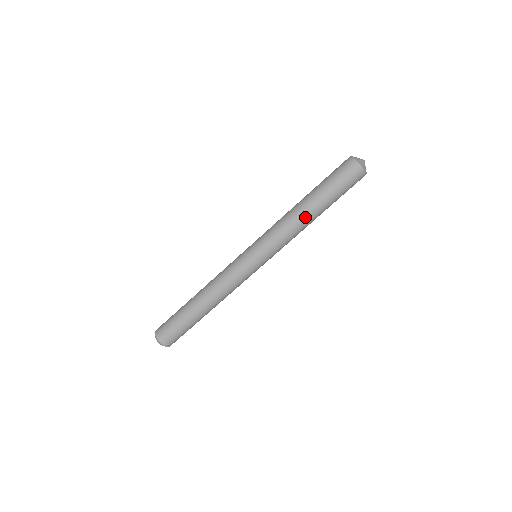
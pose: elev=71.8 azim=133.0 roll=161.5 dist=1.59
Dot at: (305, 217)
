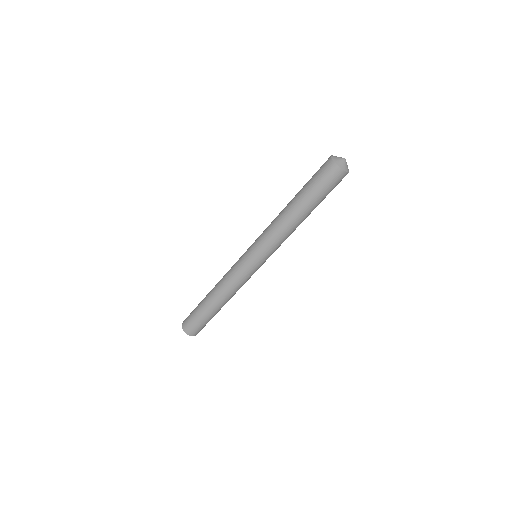
Dot at: (299, 223)
